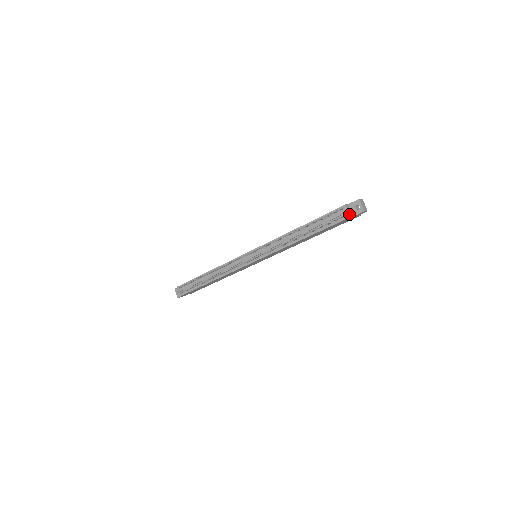
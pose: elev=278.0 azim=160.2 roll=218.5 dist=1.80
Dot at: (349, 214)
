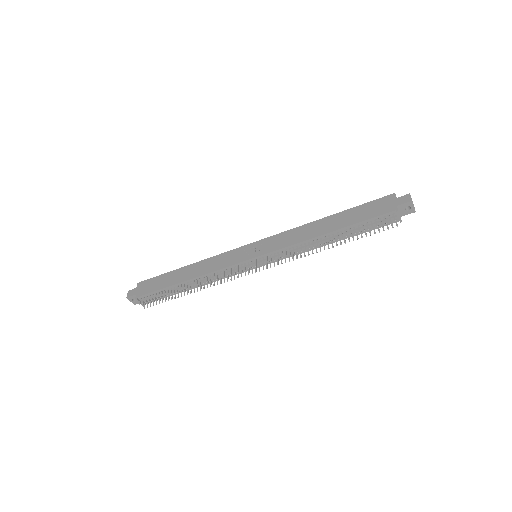
Dot at: (401, 220)
